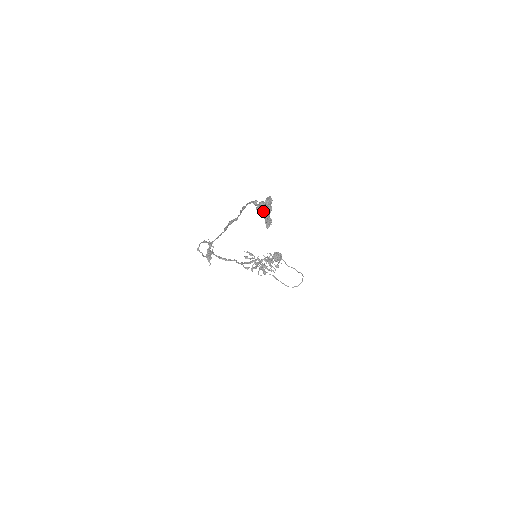
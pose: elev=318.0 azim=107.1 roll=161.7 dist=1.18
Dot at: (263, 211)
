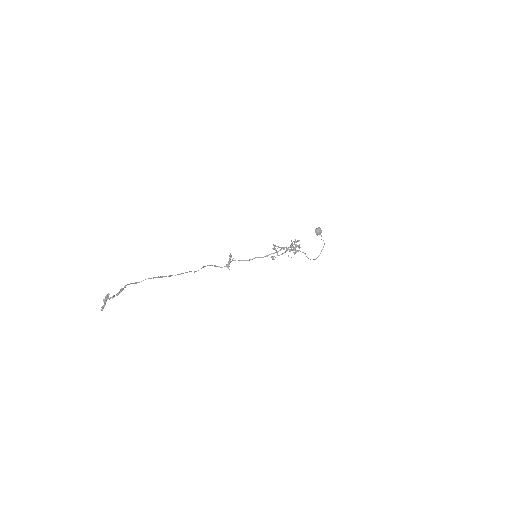
Dot at: (112, 298)
